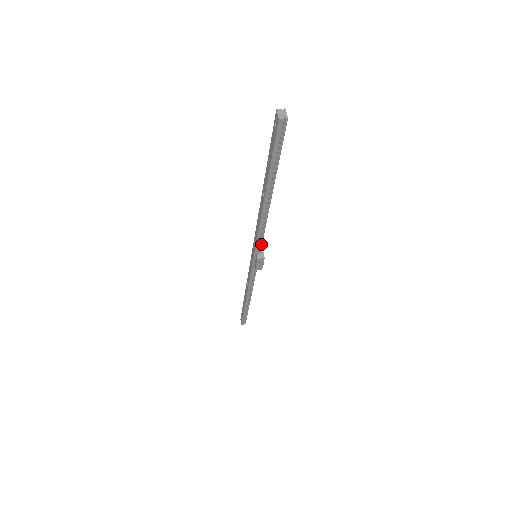
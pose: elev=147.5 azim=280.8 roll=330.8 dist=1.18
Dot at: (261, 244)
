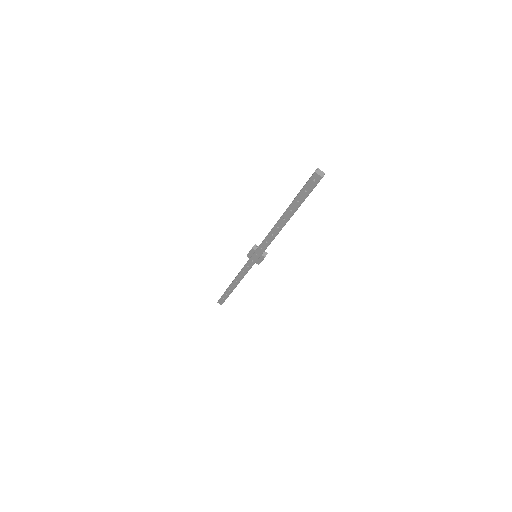
Dot at: occluded
